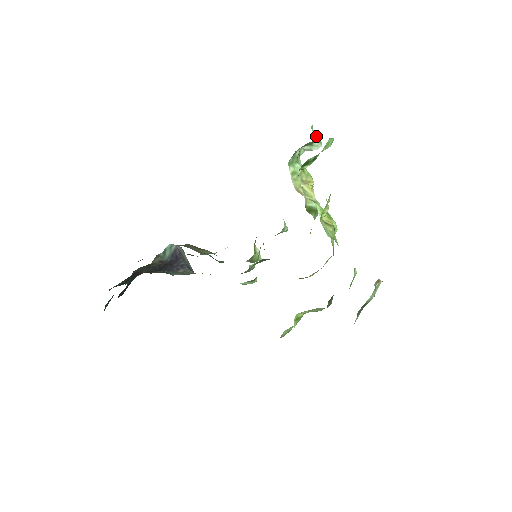
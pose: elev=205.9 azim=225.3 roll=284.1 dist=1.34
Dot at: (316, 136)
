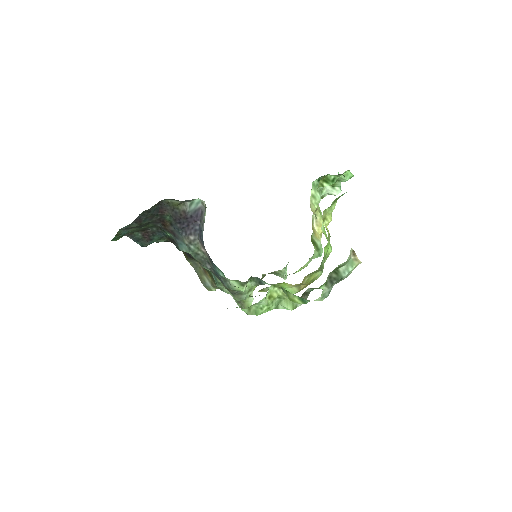
Dot at: occluded
